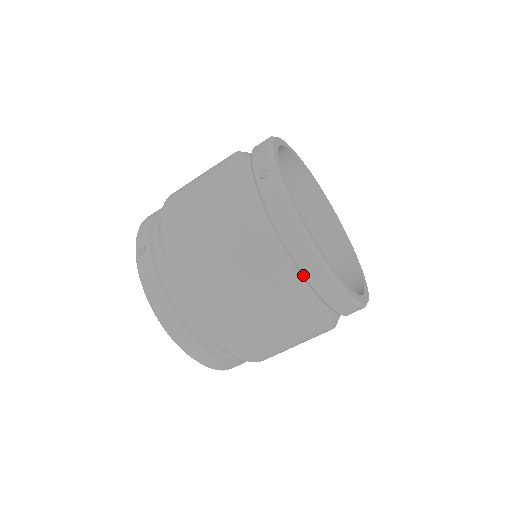
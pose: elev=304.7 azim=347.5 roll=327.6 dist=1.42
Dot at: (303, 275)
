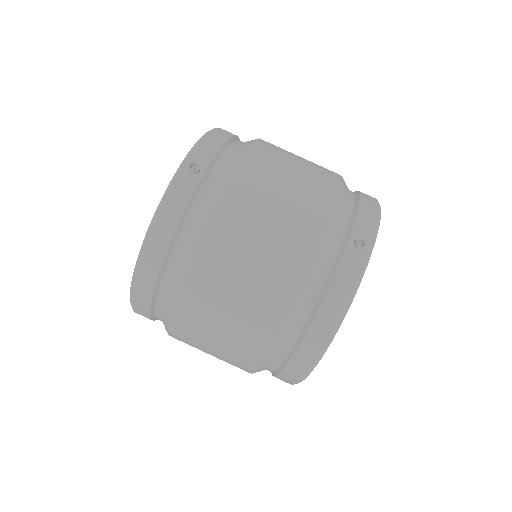
Dot at: (298, 344)
